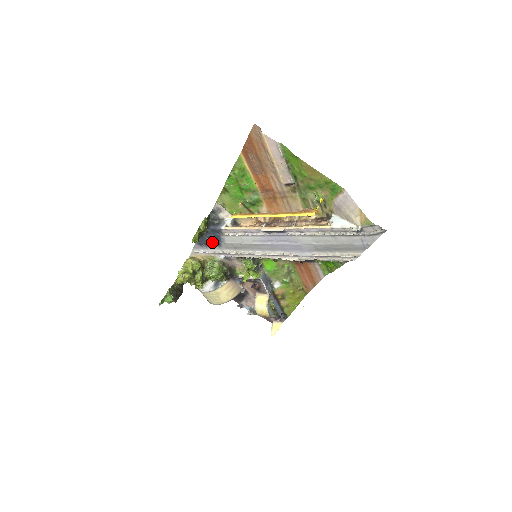
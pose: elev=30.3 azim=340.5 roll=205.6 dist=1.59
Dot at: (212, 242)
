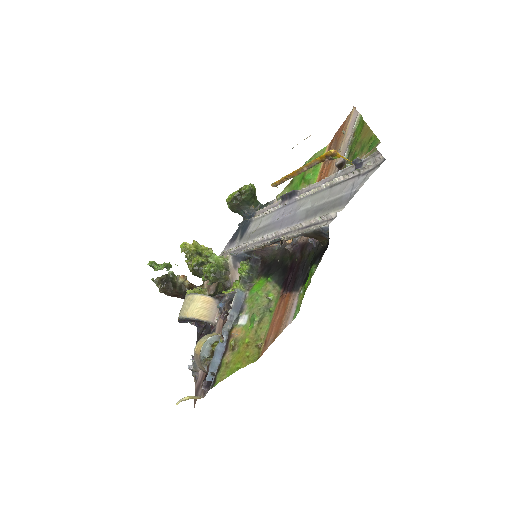
Dot at: (240, 235)
